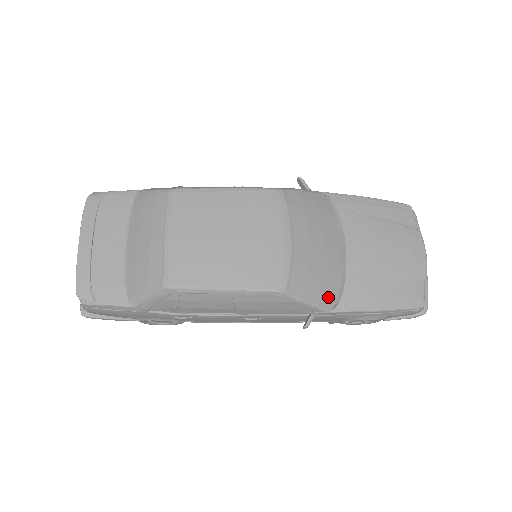
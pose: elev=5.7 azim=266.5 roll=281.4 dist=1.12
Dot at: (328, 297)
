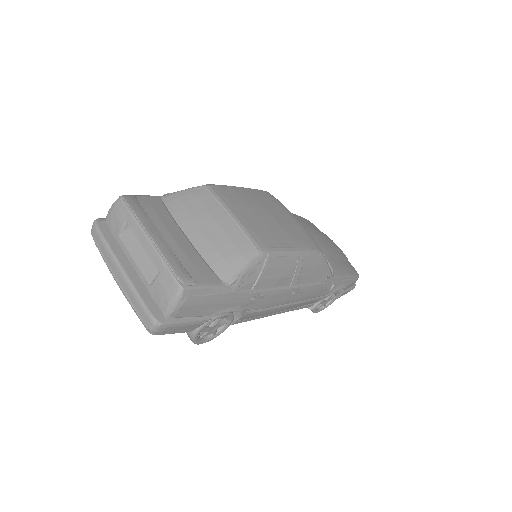
Dot at: occluded
